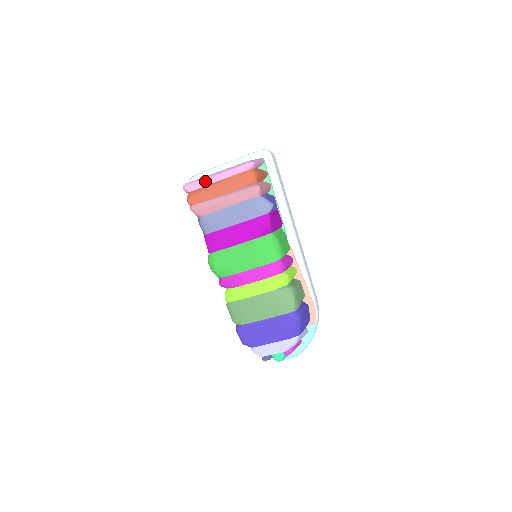
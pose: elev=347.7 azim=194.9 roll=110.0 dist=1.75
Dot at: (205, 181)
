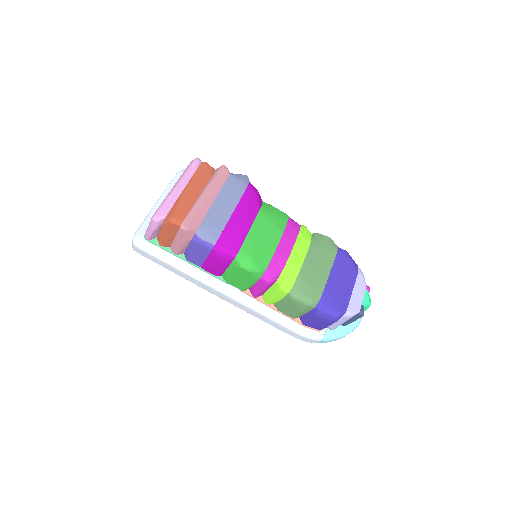
Dot at: (172, 196)
